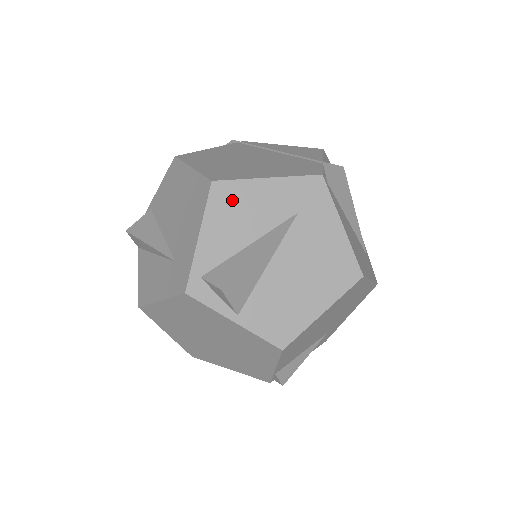
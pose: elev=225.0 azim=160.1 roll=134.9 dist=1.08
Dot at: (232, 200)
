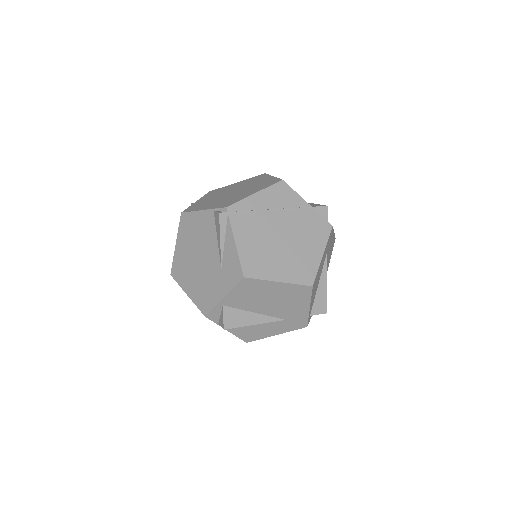
Dot at: (316, 281)
